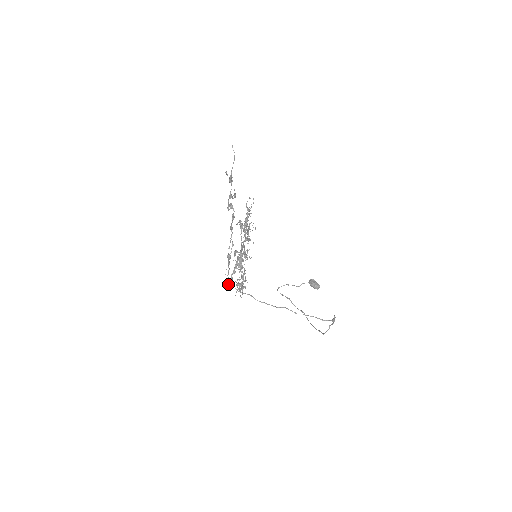
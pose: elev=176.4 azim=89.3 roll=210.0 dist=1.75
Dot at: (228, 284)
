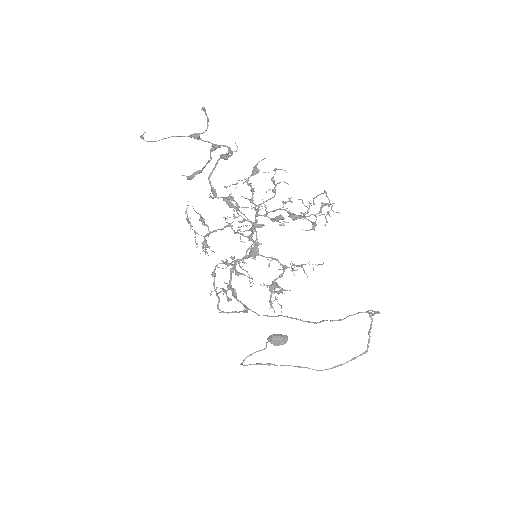
Dot at: (242, 311)
